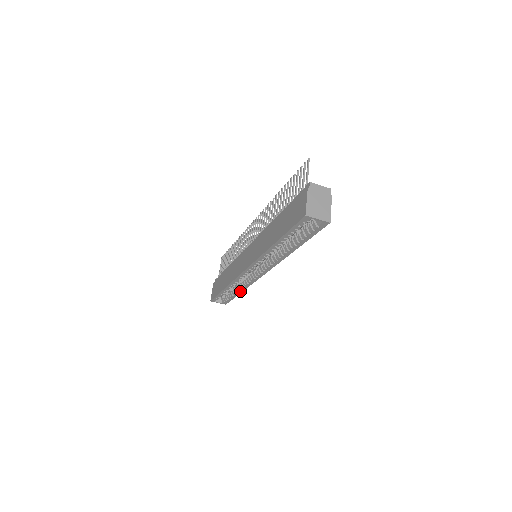
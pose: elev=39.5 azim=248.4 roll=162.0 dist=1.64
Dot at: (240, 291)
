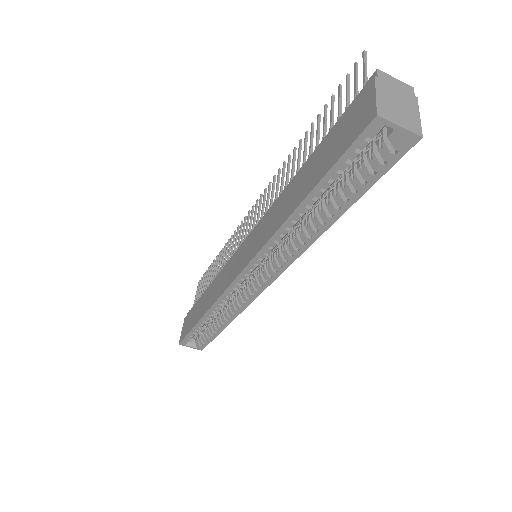
Dot at: (226, 323)
